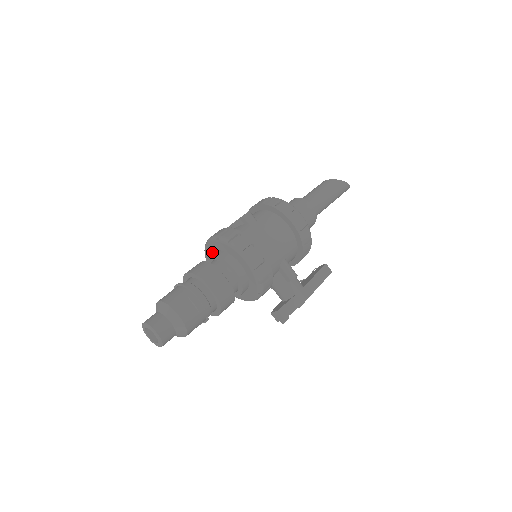
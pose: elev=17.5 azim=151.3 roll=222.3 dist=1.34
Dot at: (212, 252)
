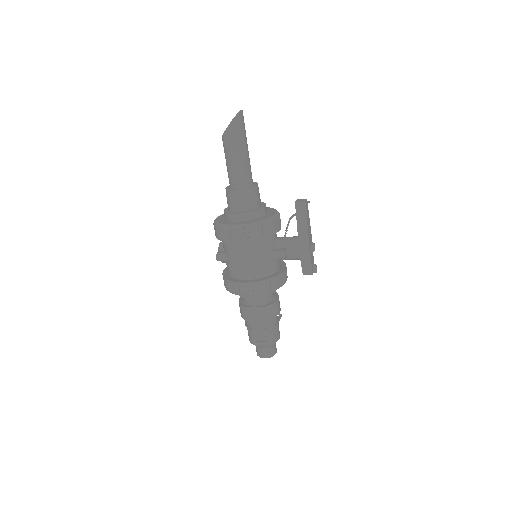
Dot at: occluded
